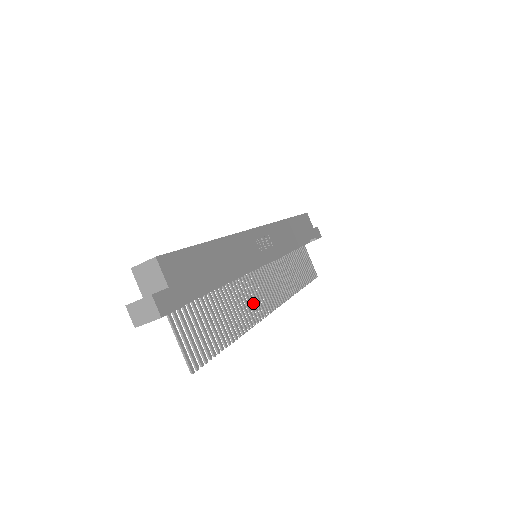
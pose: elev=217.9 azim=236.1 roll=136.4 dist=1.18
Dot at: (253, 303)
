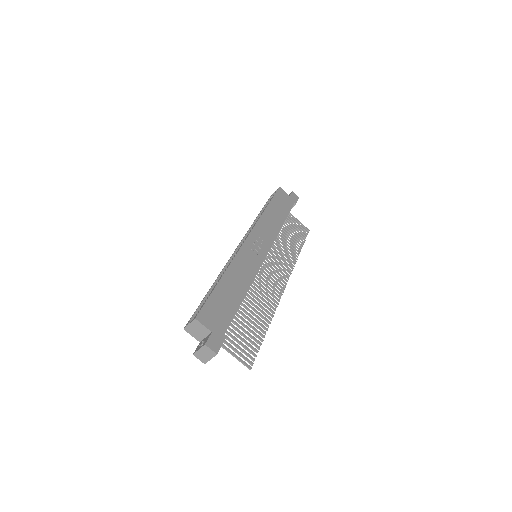
Dot at: (269, 293)
